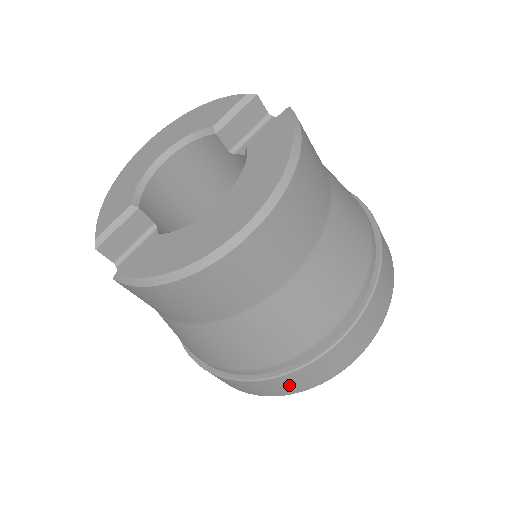
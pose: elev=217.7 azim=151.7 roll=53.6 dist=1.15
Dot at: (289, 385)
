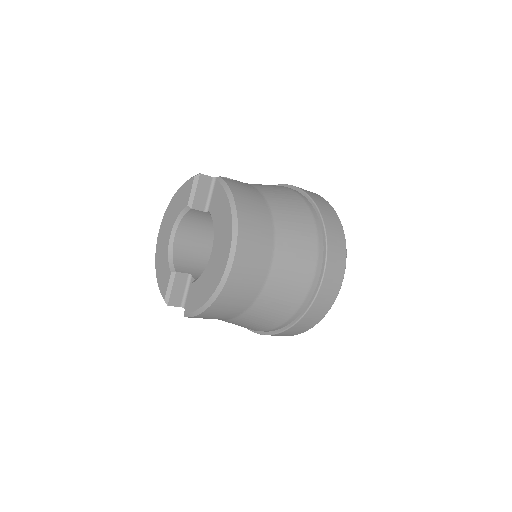
Dot at: (312, 319)
